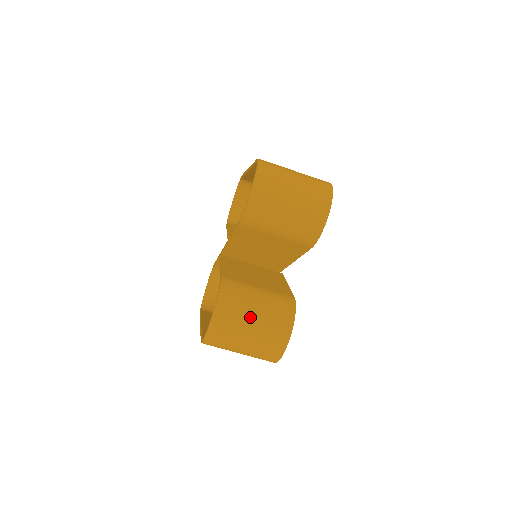
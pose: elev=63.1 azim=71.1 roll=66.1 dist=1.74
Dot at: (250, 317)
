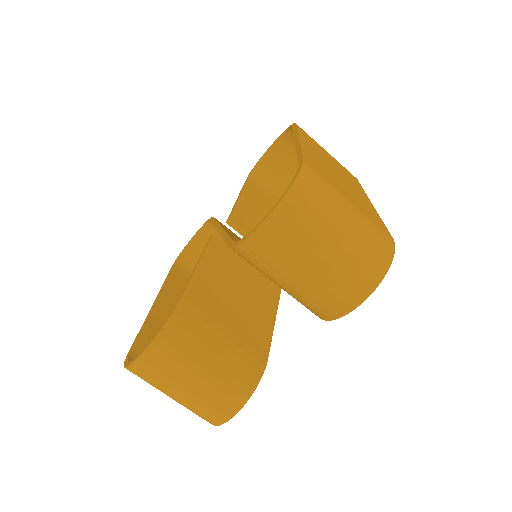
Dot at: (191, 375)
